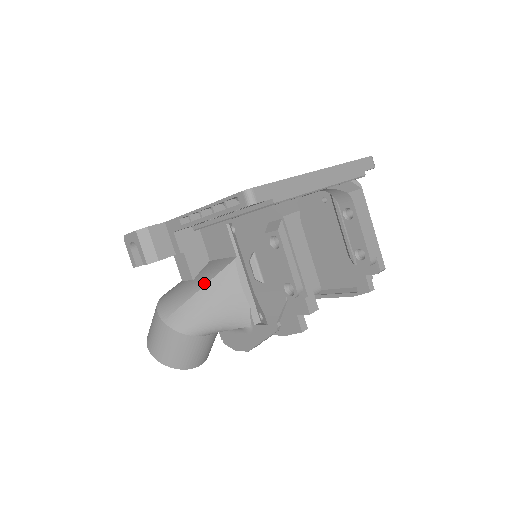
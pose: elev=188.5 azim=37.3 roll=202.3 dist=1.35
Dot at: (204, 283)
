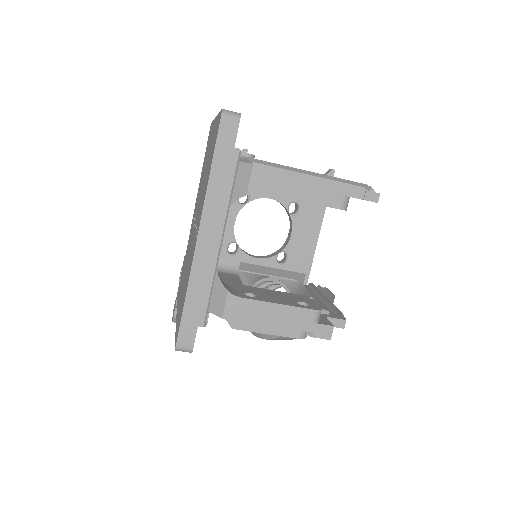
Dot at: occluded
